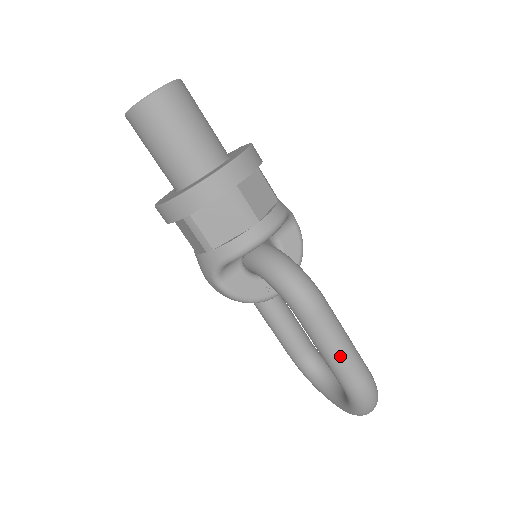
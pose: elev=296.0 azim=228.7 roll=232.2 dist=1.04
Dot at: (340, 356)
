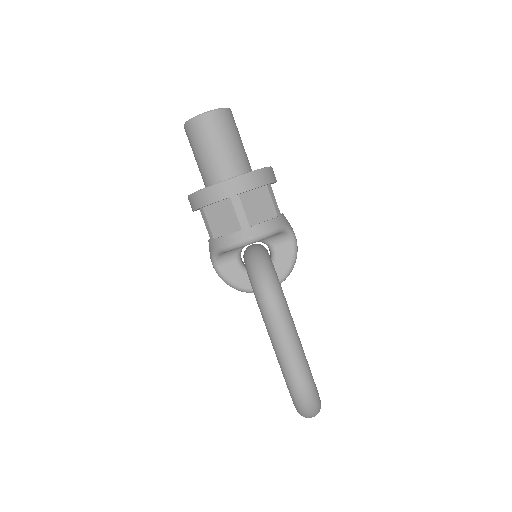
Dot at: (284, 354)
